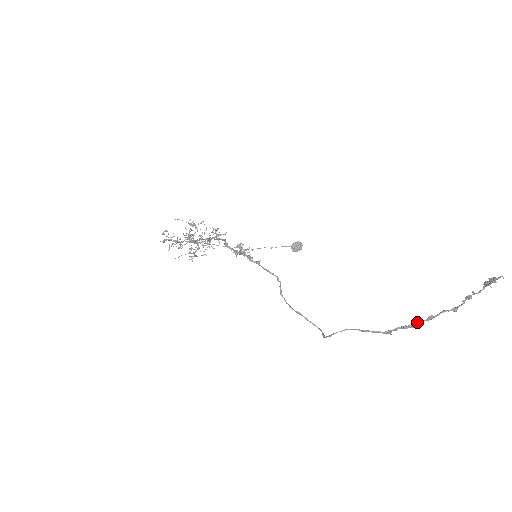
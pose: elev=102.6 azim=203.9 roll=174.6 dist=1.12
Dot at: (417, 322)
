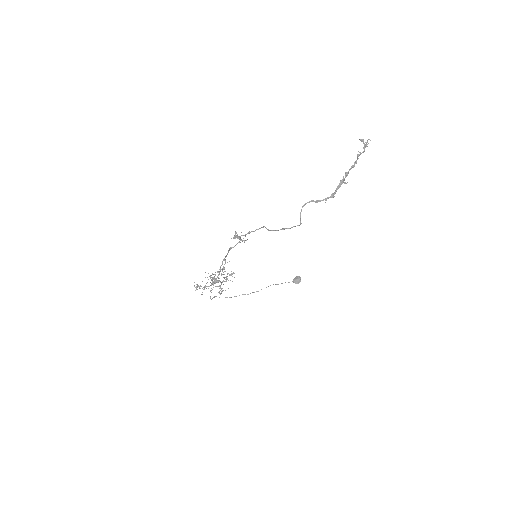
Dot at: (342, 180)
